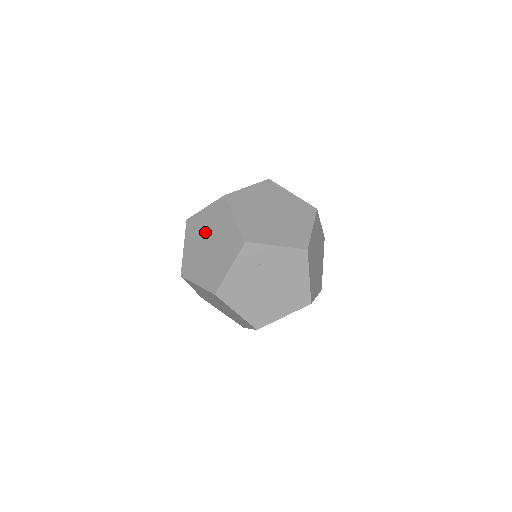
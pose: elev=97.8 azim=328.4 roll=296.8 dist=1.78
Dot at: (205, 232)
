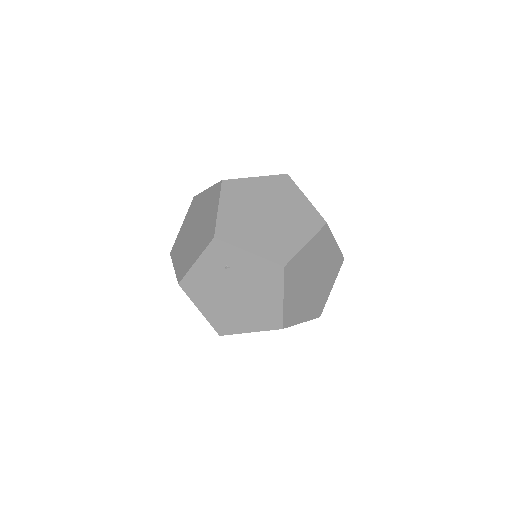
Dot at: (198, 215)
